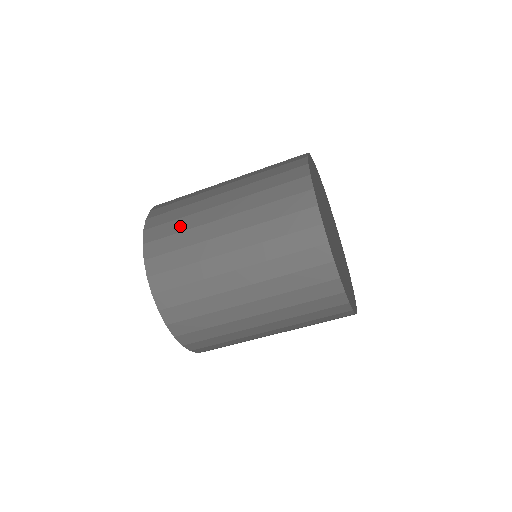
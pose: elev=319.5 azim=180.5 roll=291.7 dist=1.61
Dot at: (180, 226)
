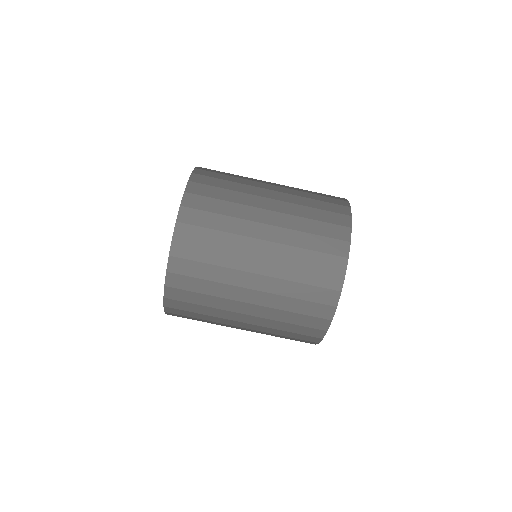
Dot at: (212, 257)
